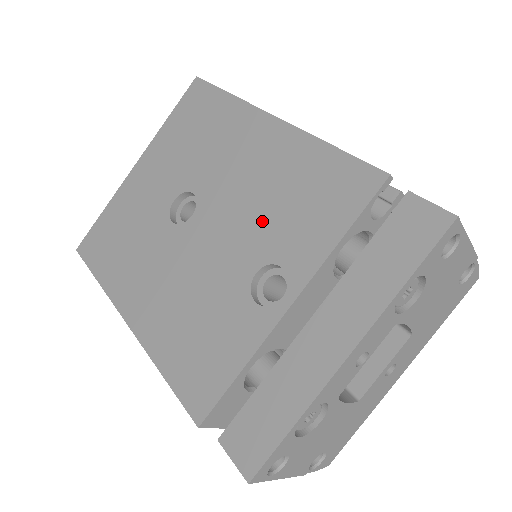
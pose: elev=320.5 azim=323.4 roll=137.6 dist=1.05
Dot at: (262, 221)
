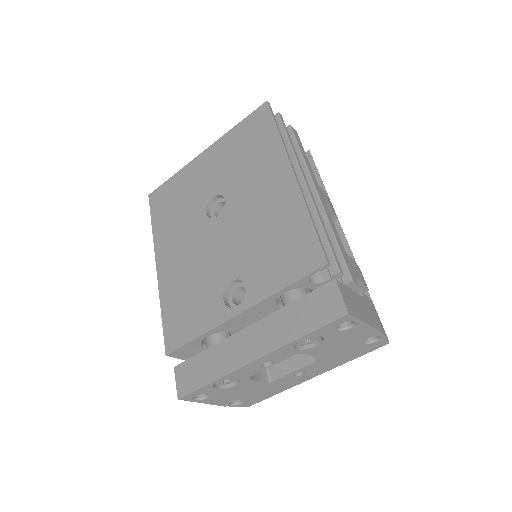
Dot at: (251, 247)
